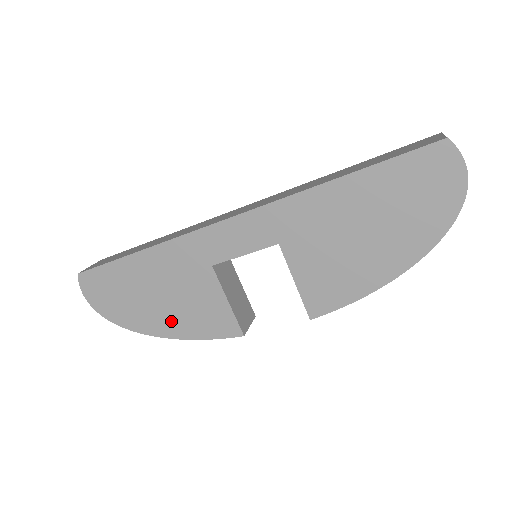
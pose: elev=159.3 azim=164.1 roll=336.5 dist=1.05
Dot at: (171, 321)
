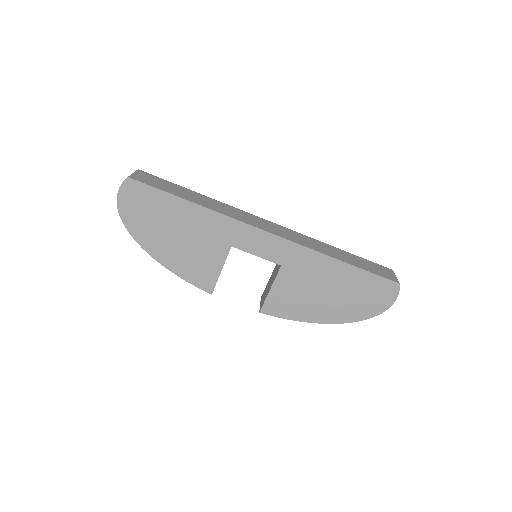
Dot at: (171, 254)
